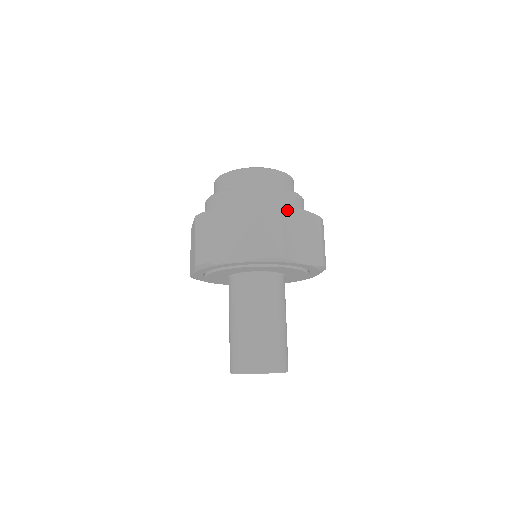
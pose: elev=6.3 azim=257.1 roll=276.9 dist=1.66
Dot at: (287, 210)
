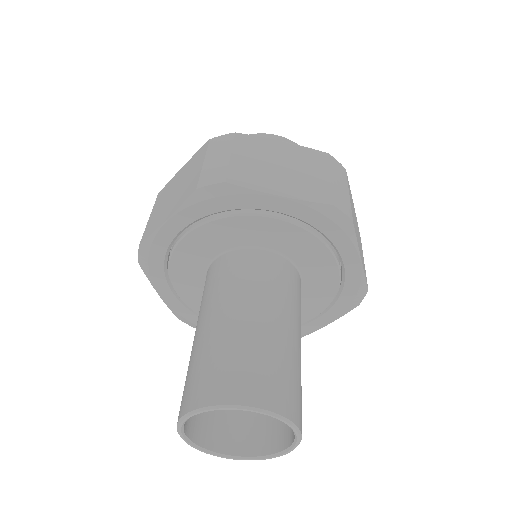
Dot at: (248, 139)
